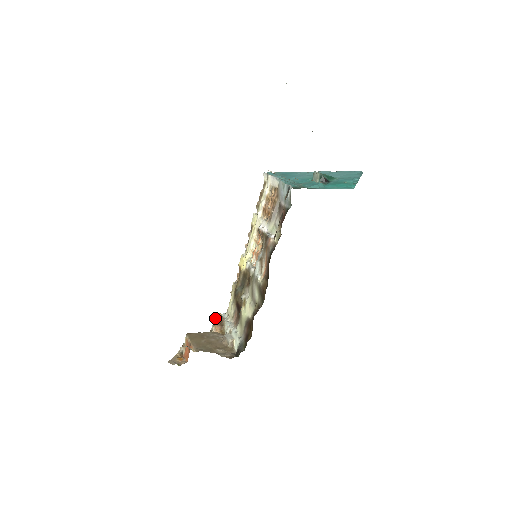
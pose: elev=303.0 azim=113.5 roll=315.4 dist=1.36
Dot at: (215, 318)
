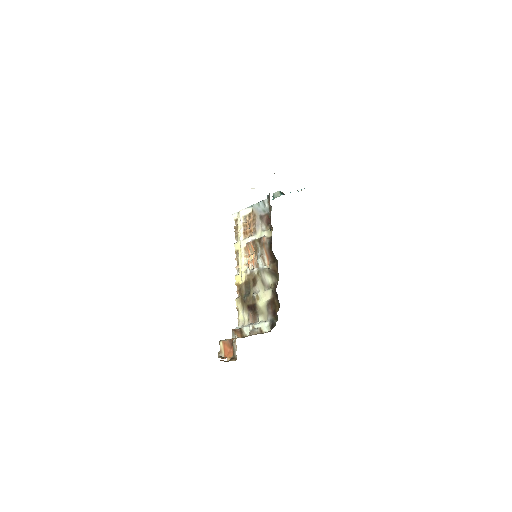
Dot at: (233, 330)
